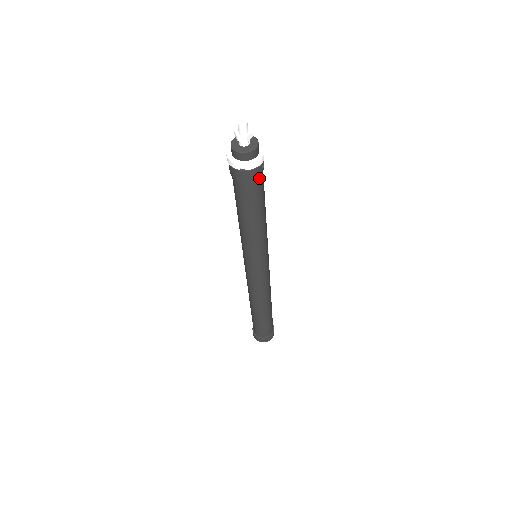
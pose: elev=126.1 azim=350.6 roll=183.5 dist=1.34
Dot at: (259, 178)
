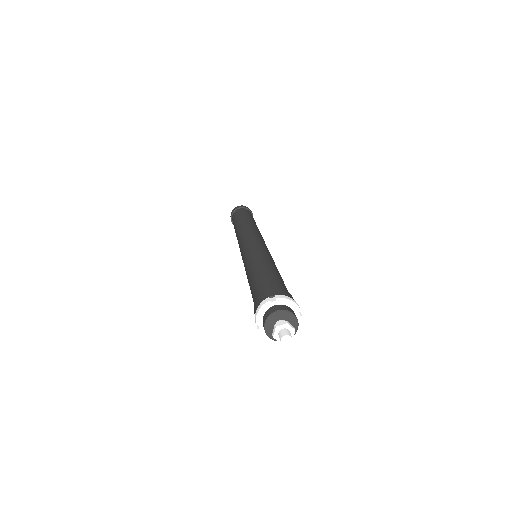
Dot at: occluded
